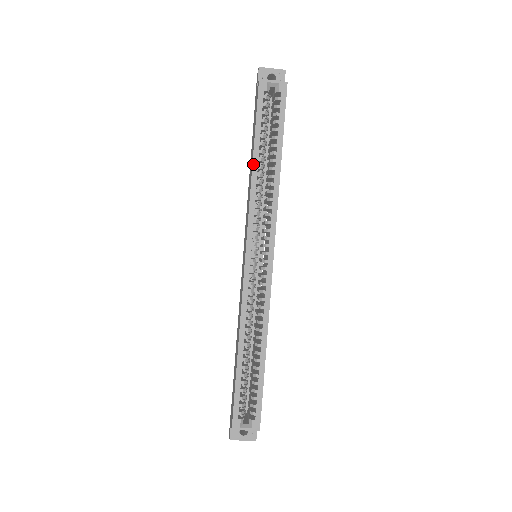
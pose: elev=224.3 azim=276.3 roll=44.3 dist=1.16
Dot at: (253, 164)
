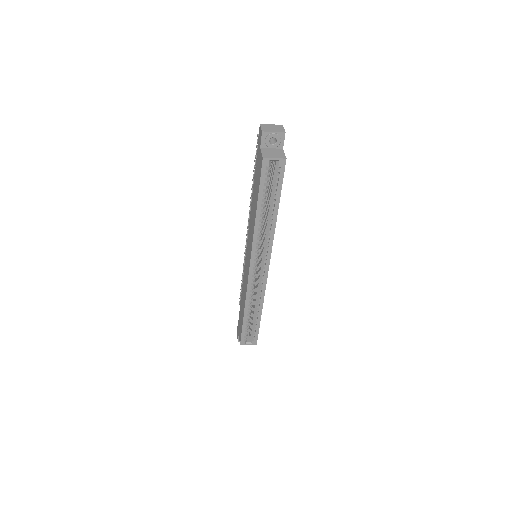
Dot at: (256, 216)
